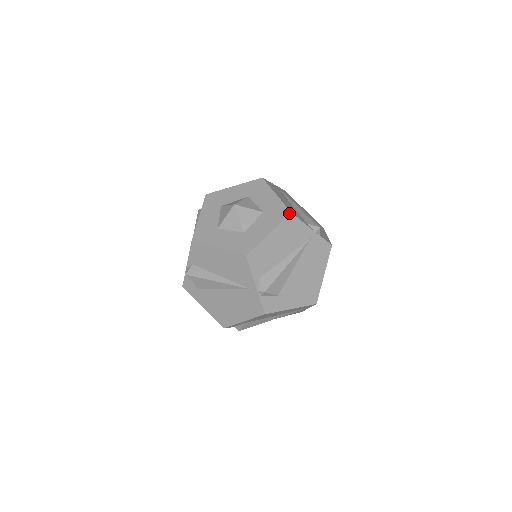
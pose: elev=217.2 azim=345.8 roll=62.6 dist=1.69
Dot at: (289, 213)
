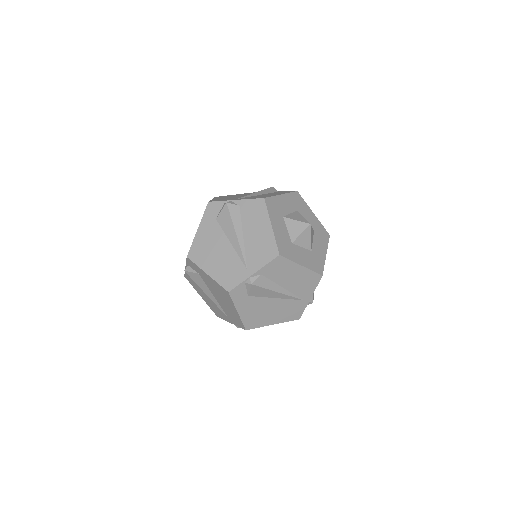
Dot at: (329, 236)
